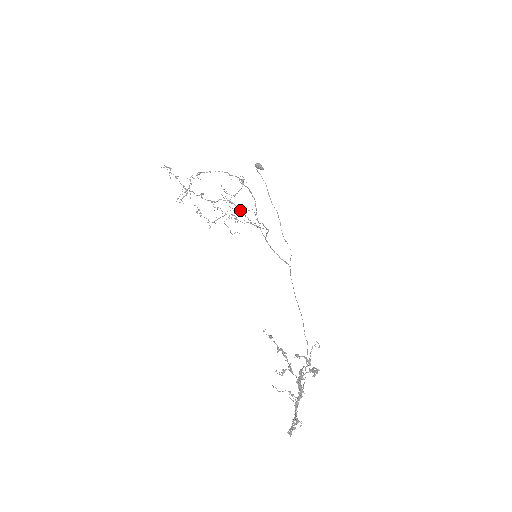
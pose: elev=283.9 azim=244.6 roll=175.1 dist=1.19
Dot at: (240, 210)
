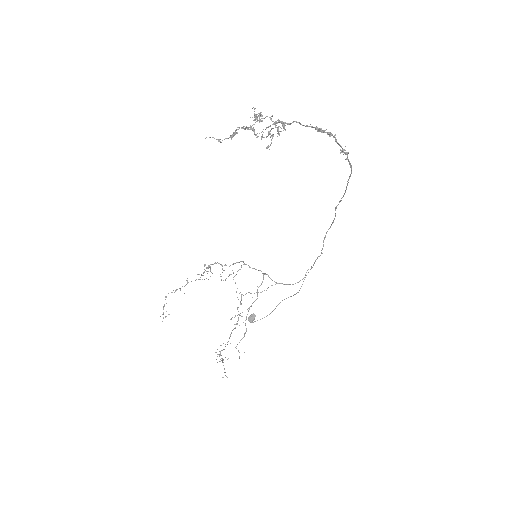
Dot at: occluded
